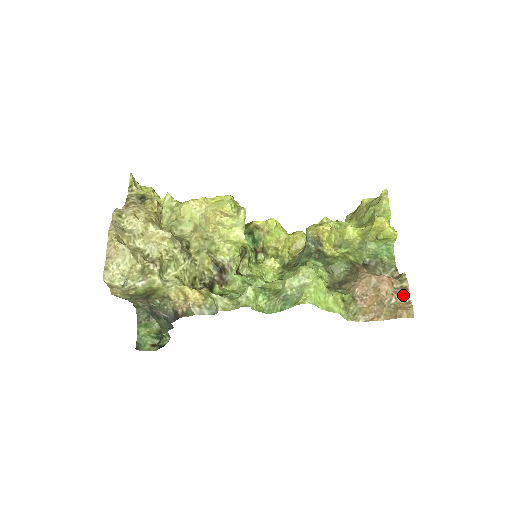
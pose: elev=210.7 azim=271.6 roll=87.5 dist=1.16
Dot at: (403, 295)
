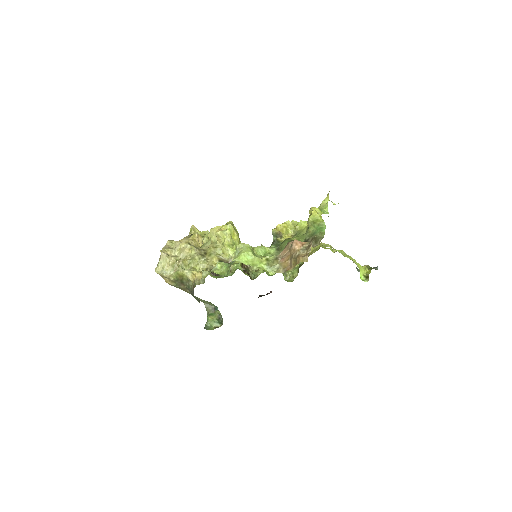
Dot at: (306, 249)
